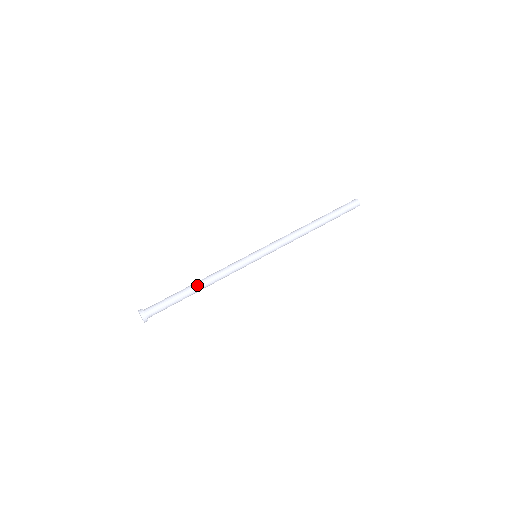
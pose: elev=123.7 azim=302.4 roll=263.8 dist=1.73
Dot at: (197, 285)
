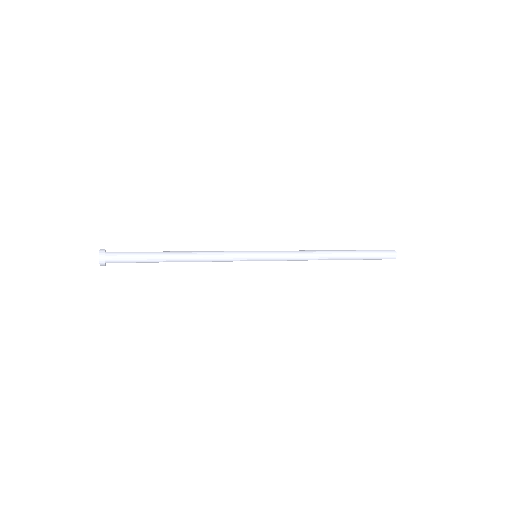
Dot at: (176, 251)
